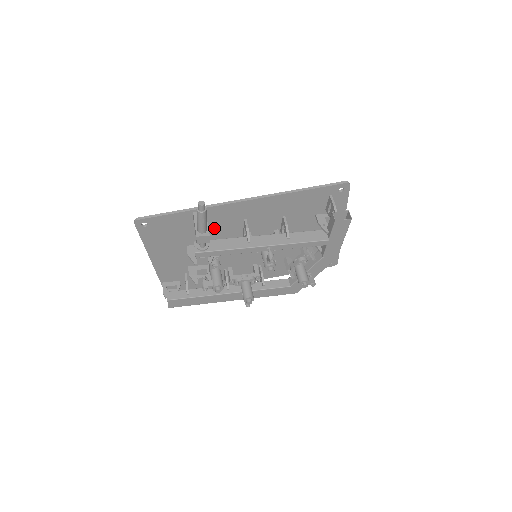
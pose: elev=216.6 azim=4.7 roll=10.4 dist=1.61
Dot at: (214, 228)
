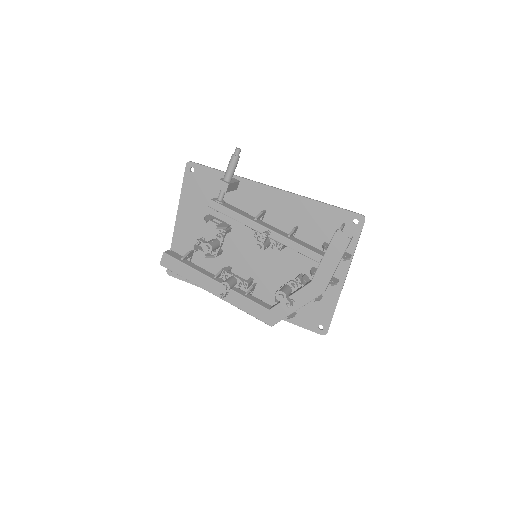
Dot at: (238, 206)
